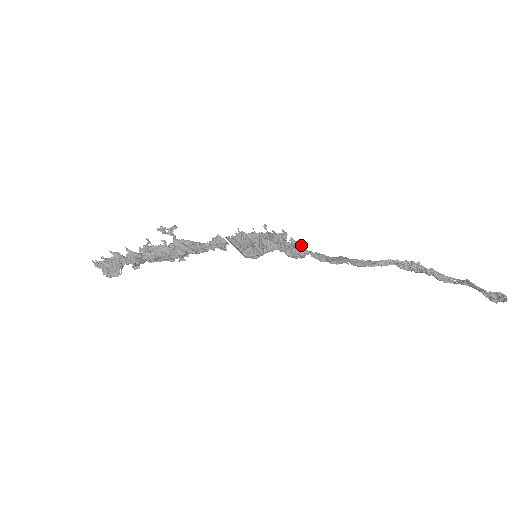
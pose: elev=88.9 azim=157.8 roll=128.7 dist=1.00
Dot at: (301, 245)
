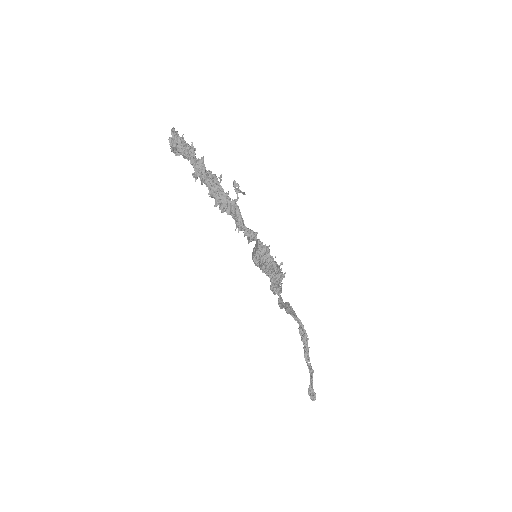
Dot at: occluded
